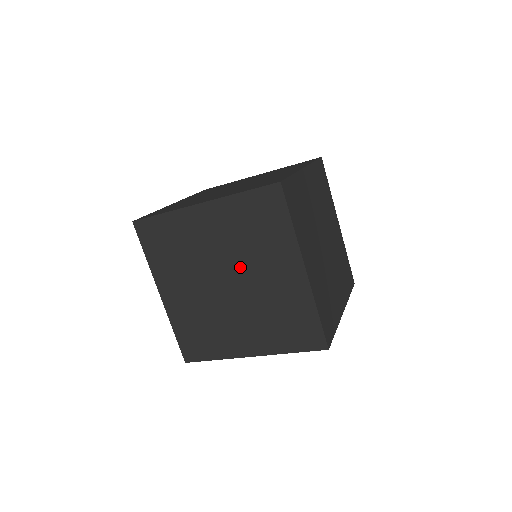
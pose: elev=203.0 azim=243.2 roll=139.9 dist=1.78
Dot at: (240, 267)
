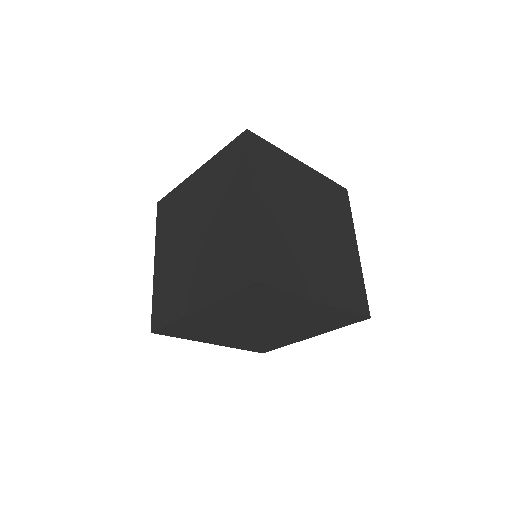
Dot at: (264, 318)
